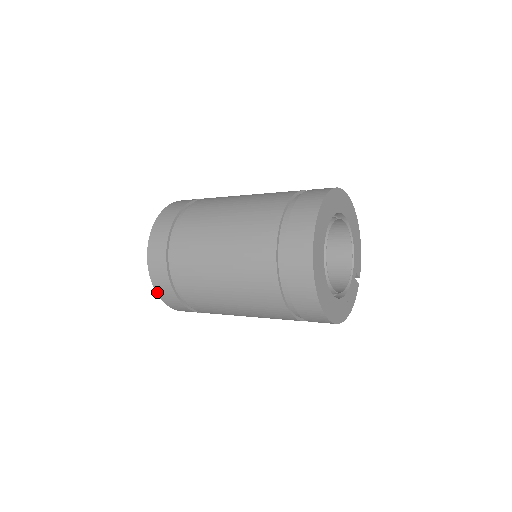
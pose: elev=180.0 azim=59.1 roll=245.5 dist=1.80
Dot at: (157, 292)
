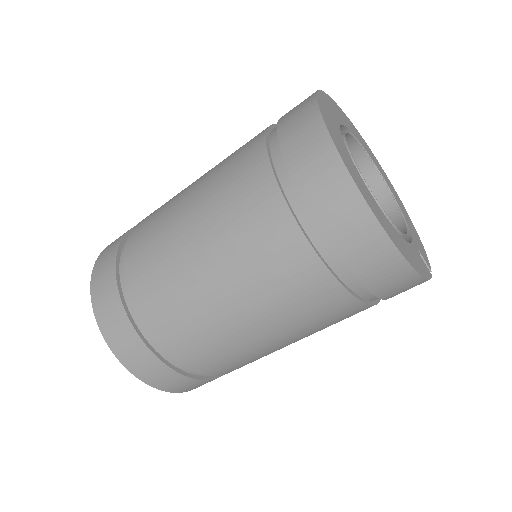
Dot at: (94, 304)
